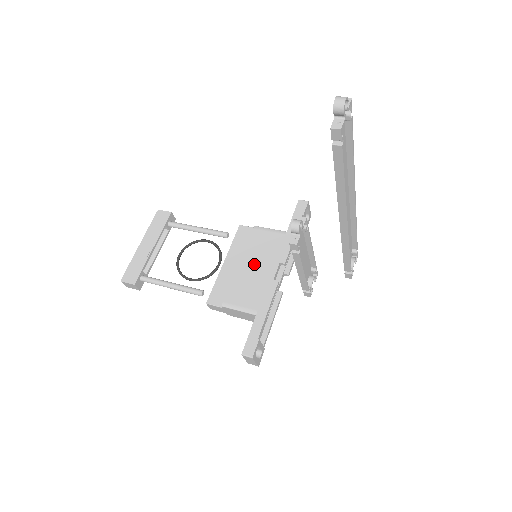
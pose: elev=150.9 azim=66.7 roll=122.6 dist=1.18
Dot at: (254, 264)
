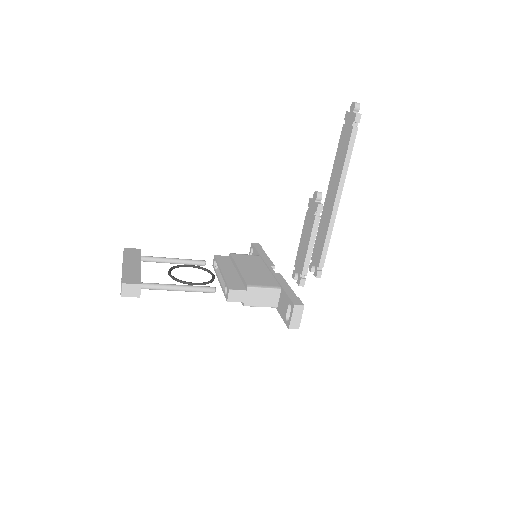
Dot at: (251, 267)
